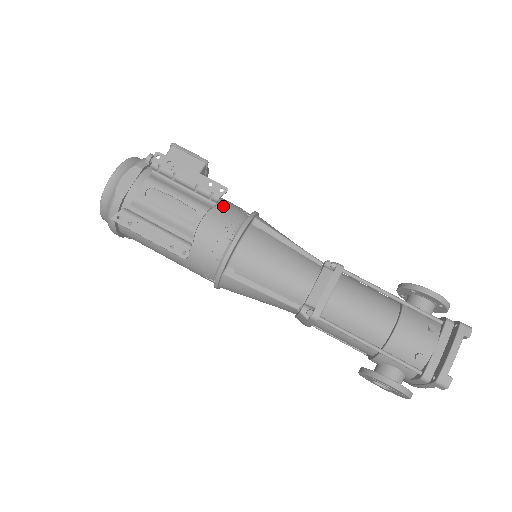
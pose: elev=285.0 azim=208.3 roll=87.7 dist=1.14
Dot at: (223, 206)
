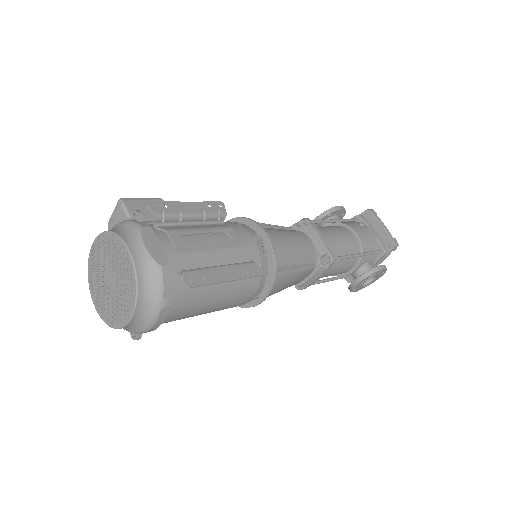
Dot at: (224, 223)
